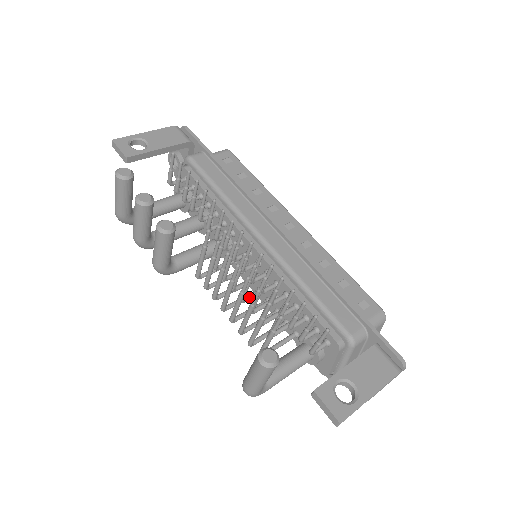
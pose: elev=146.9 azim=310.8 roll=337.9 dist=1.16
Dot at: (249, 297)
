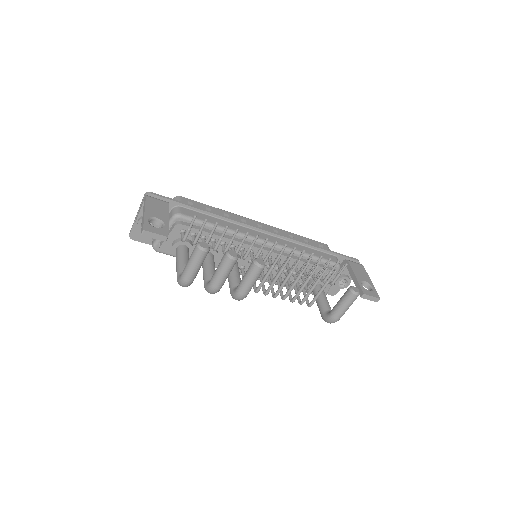
Dot at: occluded
